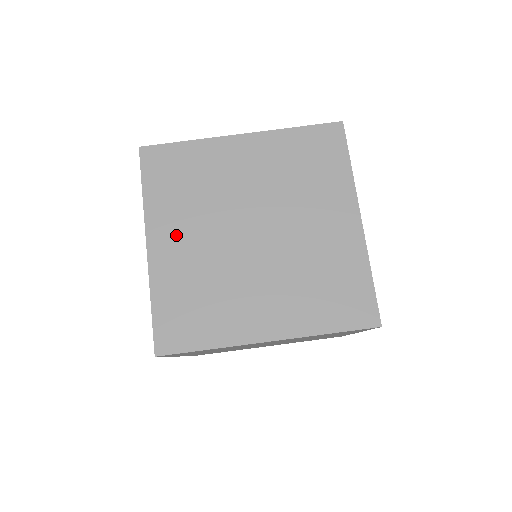
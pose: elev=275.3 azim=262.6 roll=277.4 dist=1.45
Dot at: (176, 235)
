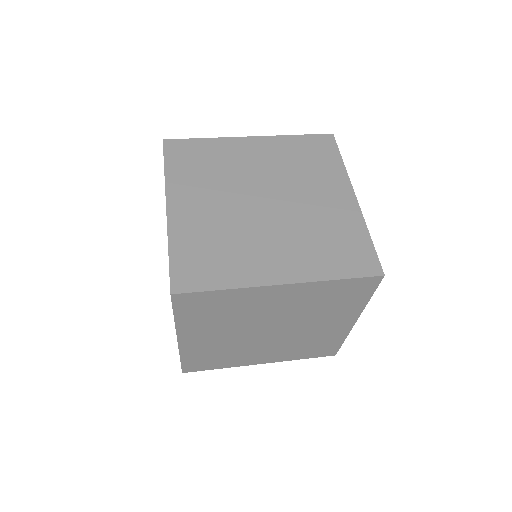
Dot at: (194, 200)
